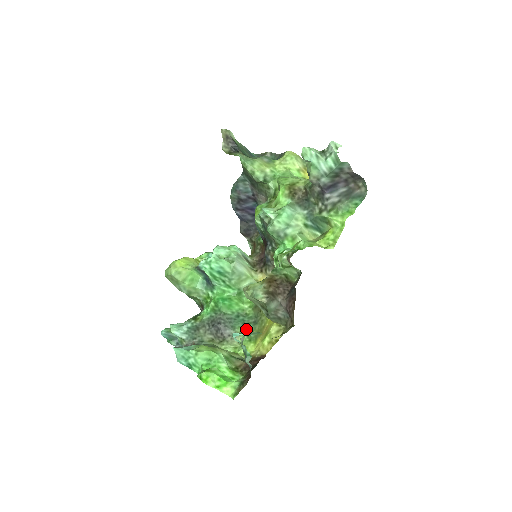
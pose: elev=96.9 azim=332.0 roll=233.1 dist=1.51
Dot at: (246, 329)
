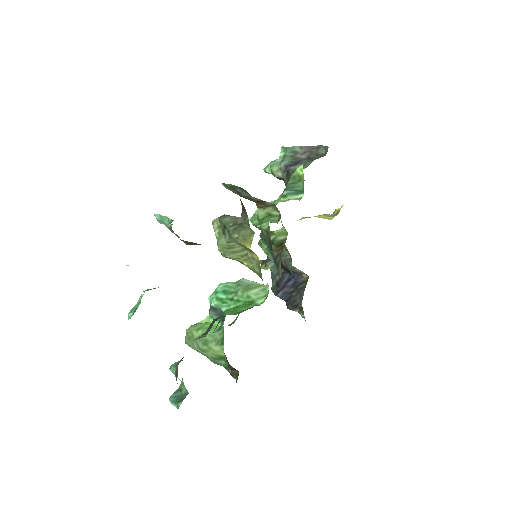
Dot at: occluded
